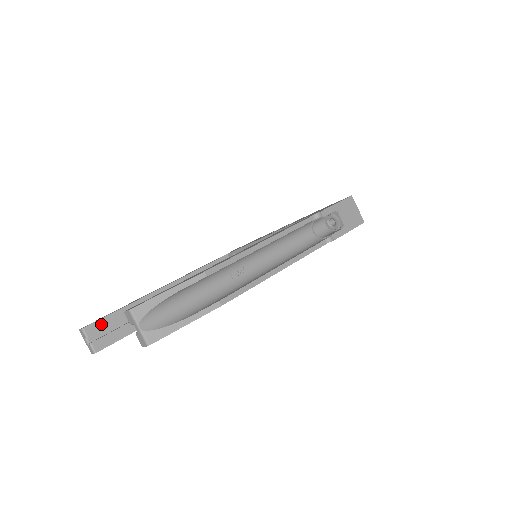
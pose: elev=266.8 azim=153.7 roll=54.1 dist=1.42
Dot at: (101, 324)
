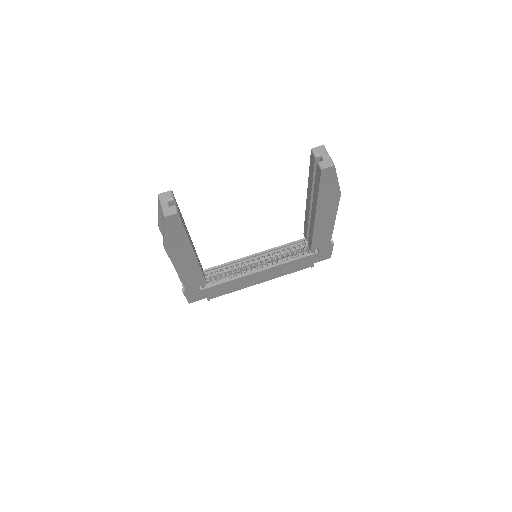
Dot at: occluded
